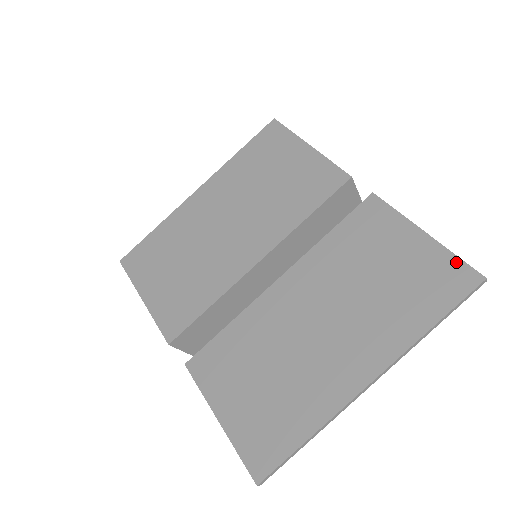
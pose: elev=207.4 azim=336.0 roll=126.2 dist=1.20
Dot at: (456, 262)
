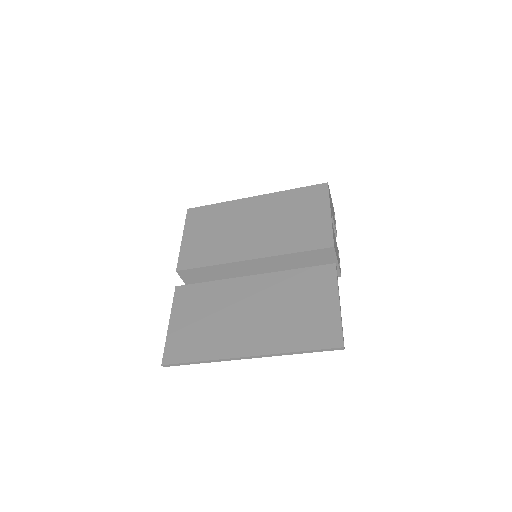
Dot at: (338, 329)
